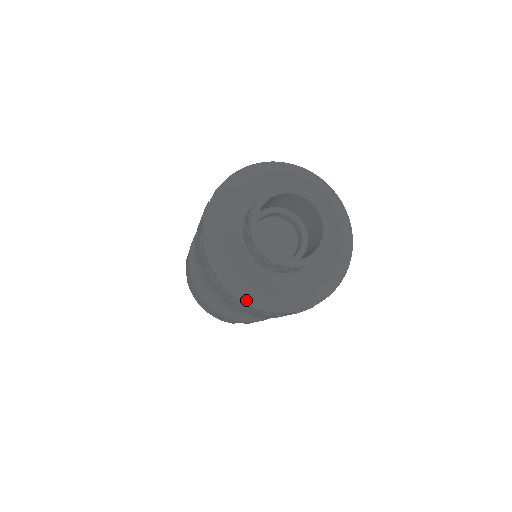
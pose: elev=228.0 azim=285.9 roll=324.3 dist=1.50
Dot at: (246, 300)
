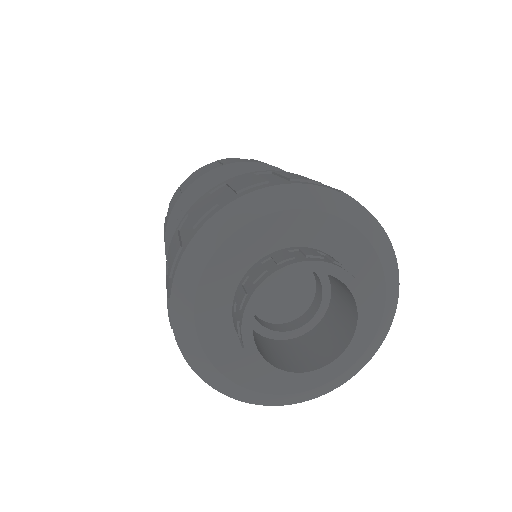
Dot at: (232, 395)
